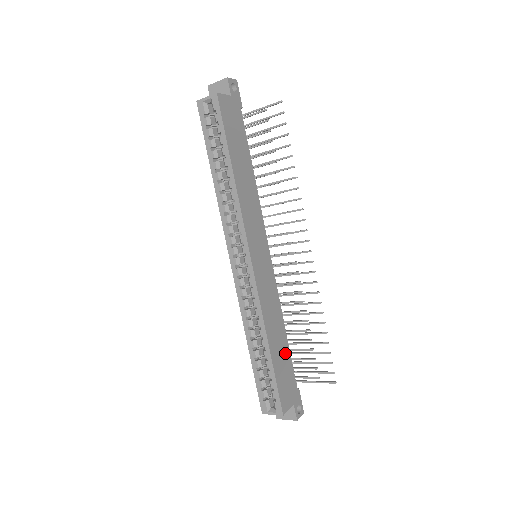
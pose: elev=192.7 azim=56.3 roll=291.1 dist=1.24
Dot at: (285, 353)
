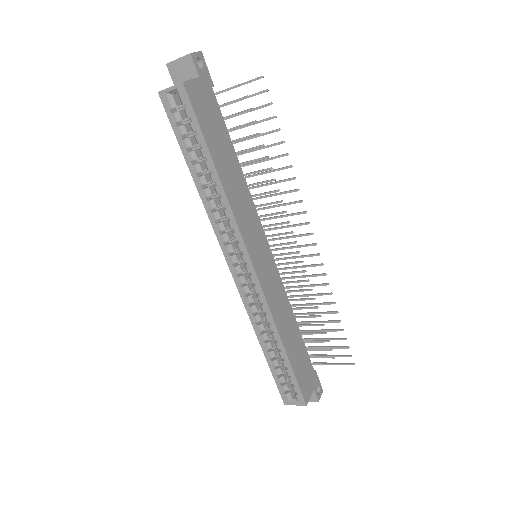
Dot at: (299, 345)
